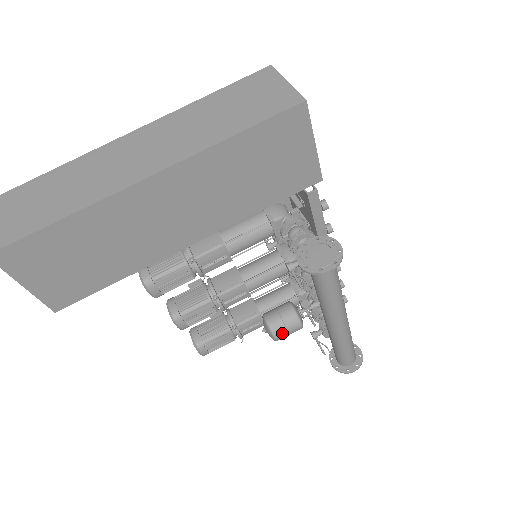
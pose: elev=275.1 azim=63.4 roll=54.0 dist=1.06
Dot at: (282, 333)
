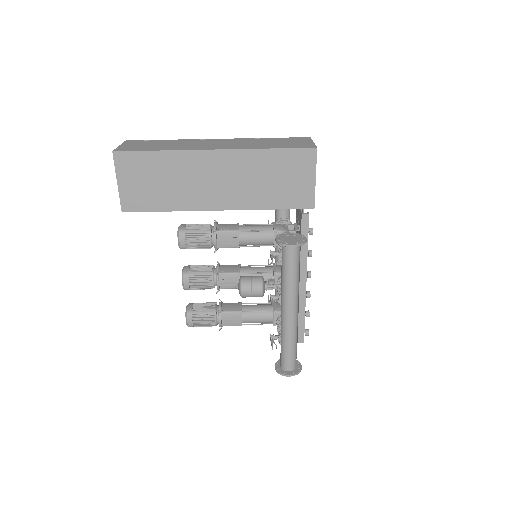
Dot at: (247, 289)
